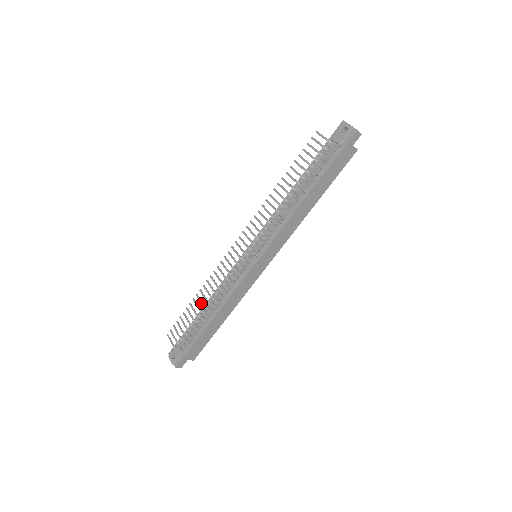
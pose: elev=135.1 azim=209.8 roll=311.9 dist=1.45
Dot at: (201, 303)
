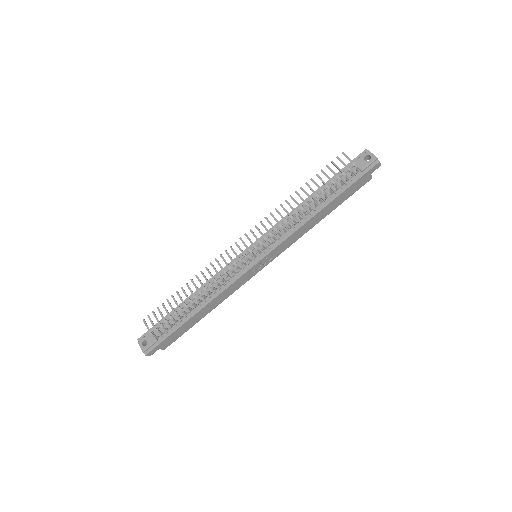
Dot at: (191, 293)
